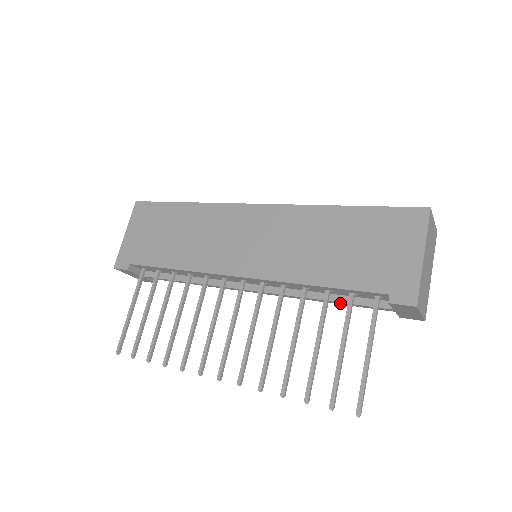
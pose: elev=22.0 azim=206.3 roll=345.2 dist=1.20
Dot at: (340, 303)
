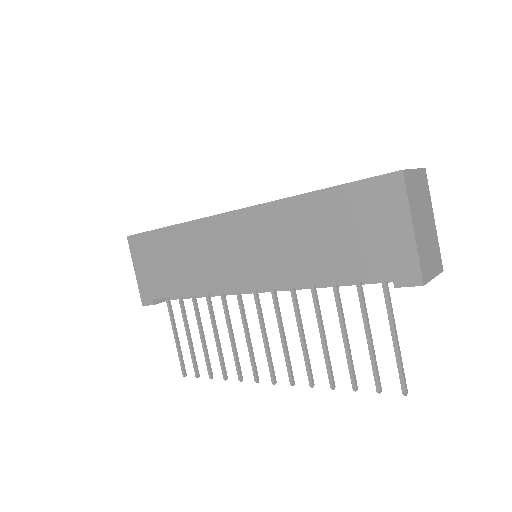
Dot at: (351, 284)
